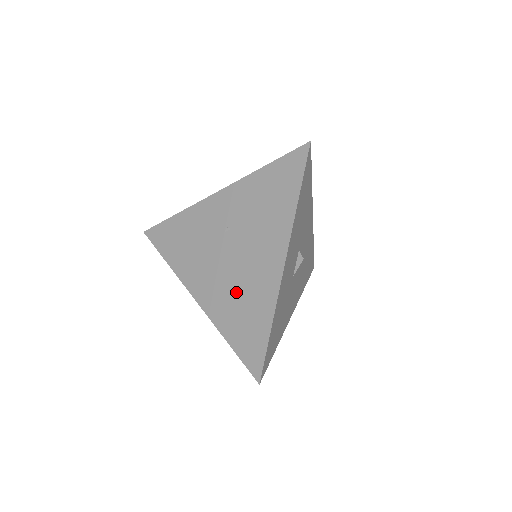
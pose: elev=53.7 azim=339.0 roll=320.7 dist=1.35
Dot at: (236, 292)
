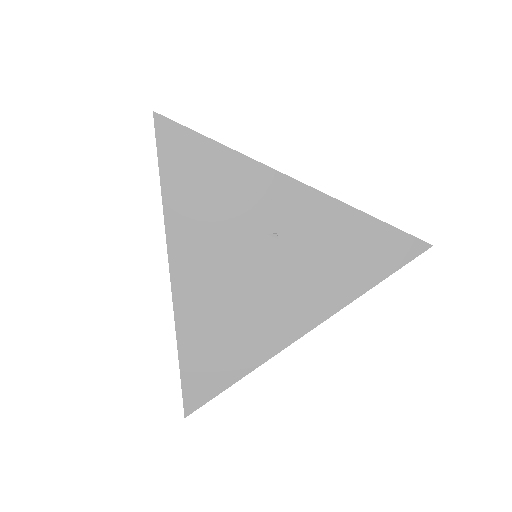
Dot at: (231, 310)
